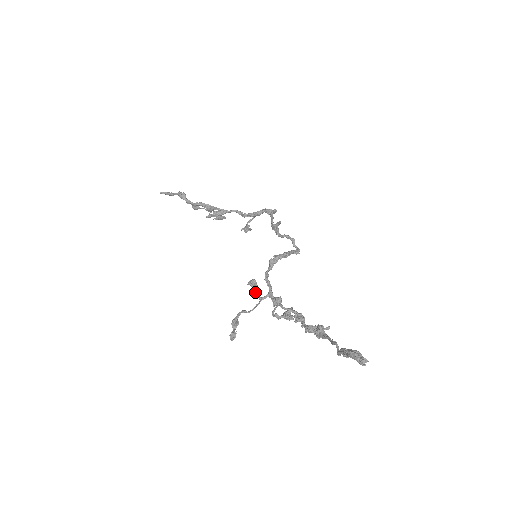
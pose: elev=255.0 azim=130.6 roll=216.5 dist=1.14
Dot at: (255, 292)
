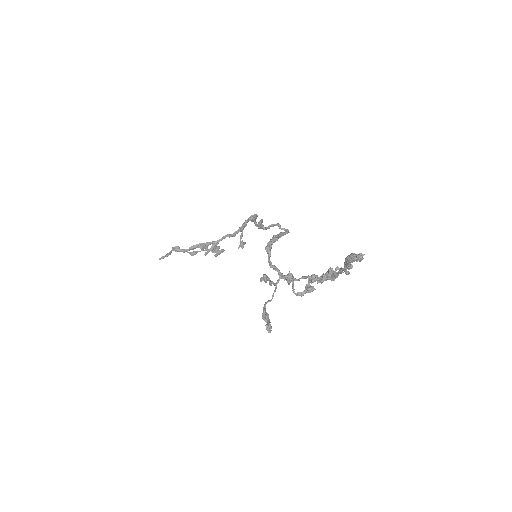
Dot at: (269, 283)
